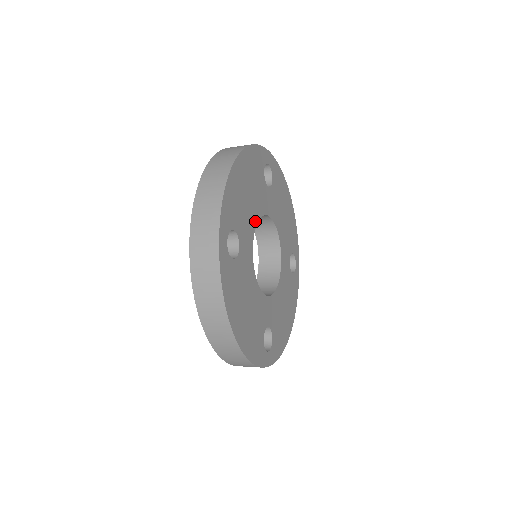
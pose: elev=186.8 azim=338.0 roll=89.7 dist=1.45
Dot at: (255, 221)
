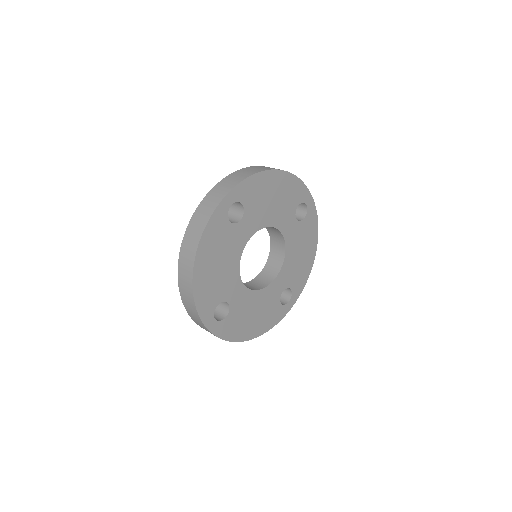
Dot at: (267, 223)
